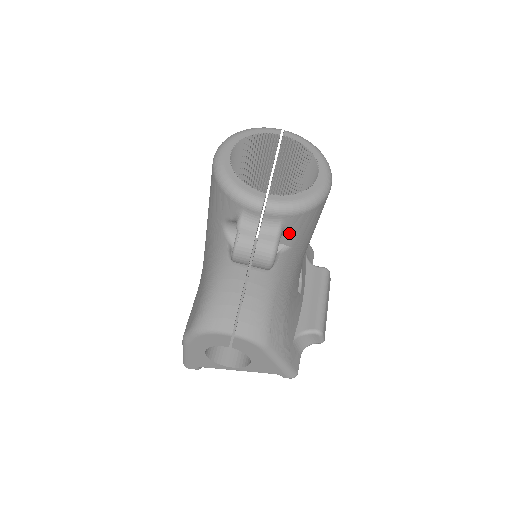
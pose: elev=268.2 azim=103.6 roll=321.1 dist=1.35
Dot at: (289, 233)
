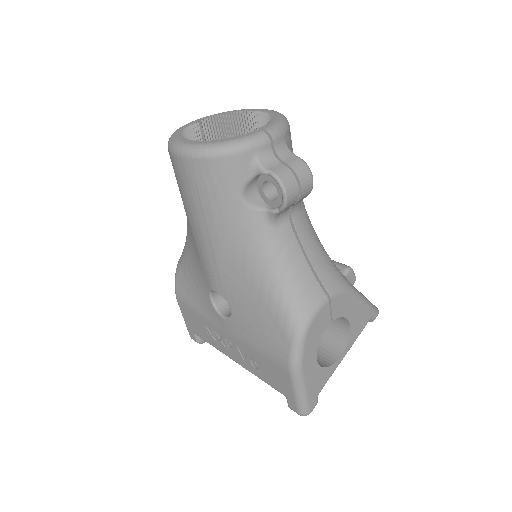
Dot at: occluded
